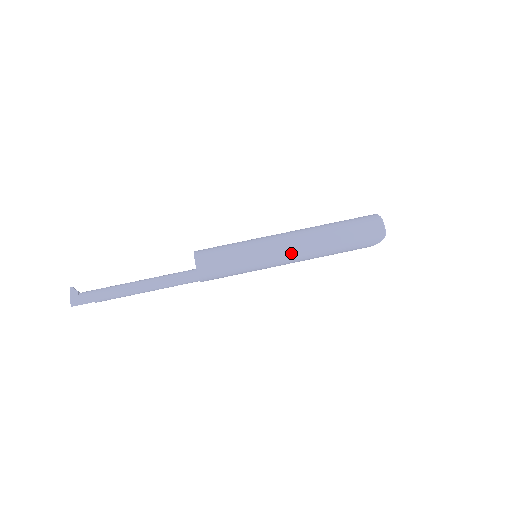
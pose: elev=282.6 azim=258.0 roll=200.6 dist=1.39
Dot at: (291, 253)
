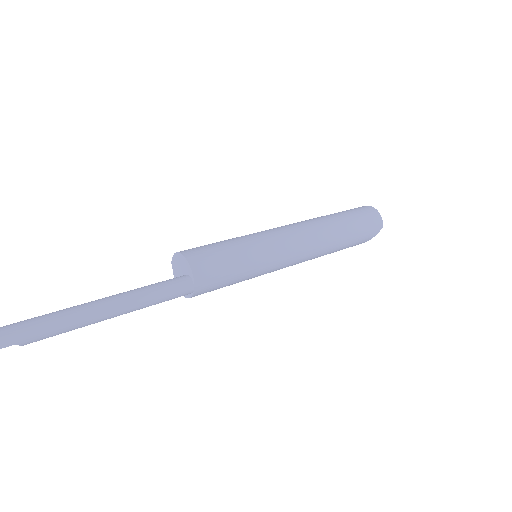
Dot at: (302, 244)
